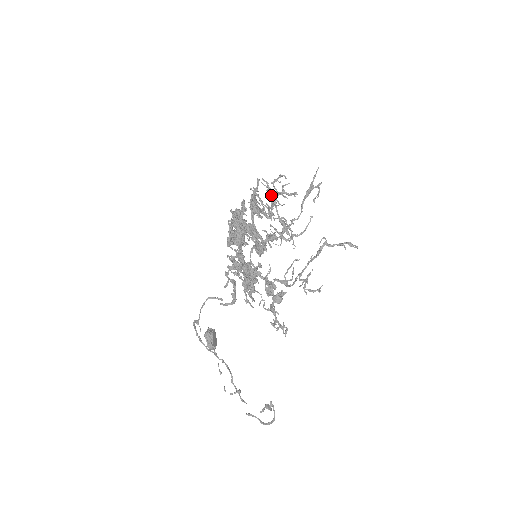
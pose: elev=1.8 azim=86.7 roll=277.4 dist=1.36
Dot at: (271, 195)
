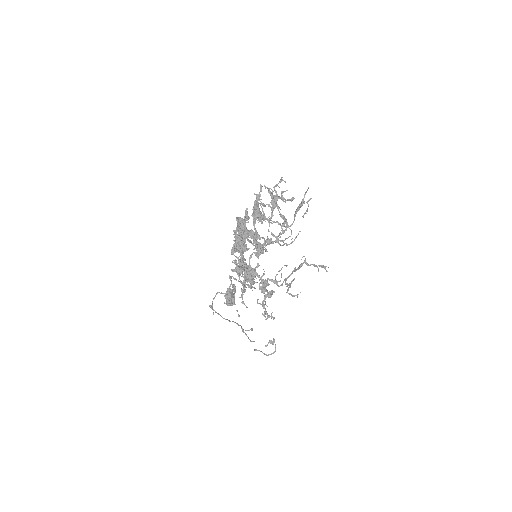
Dot at: (272, 198)
